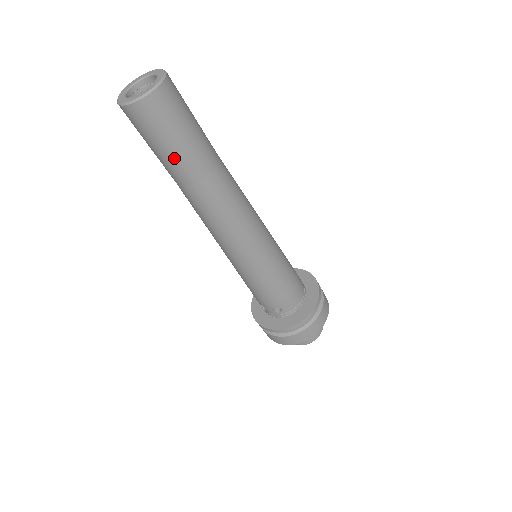
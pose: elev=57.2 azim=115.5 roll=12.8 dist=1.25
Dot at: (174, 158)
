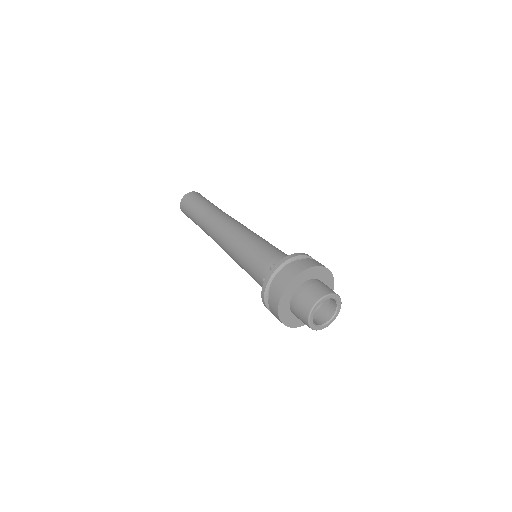
Dot at: (198, 207)
